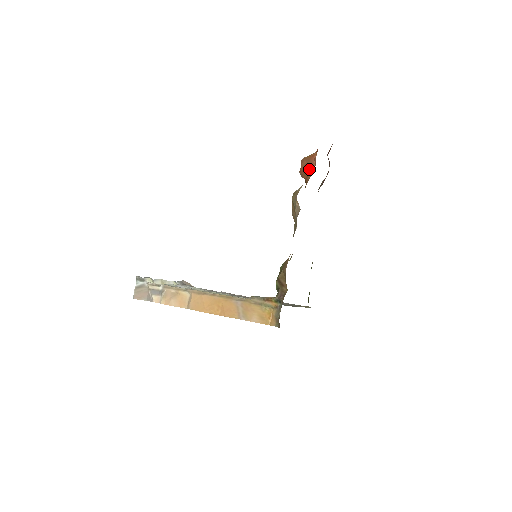
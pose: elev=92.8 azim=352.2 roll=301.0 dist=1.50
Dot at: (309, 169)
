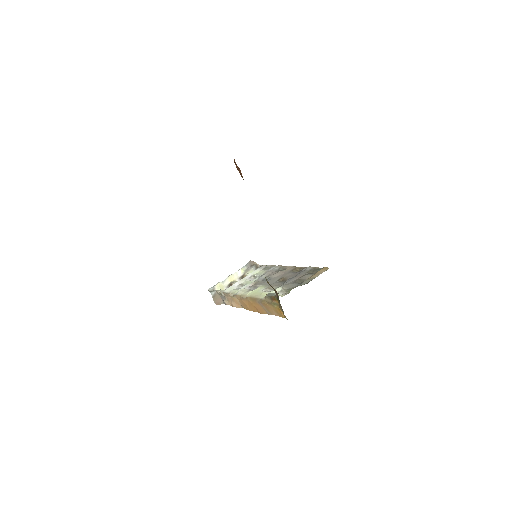
Dot at: occluded
